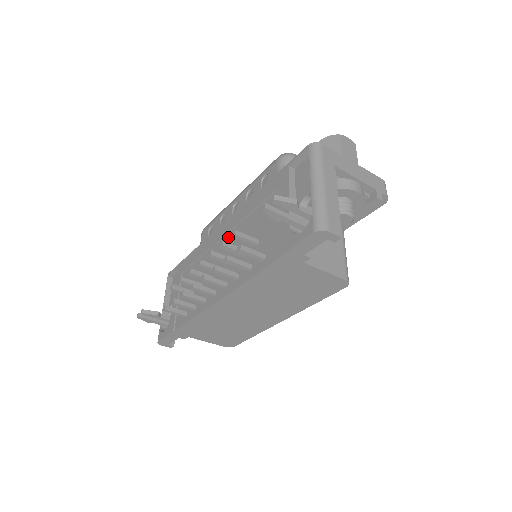
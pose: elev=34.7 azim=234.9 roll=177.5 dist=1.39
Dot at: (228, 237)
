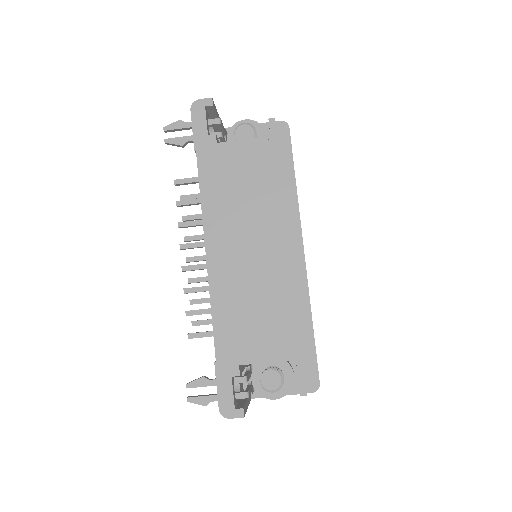
Dot at: occluded
